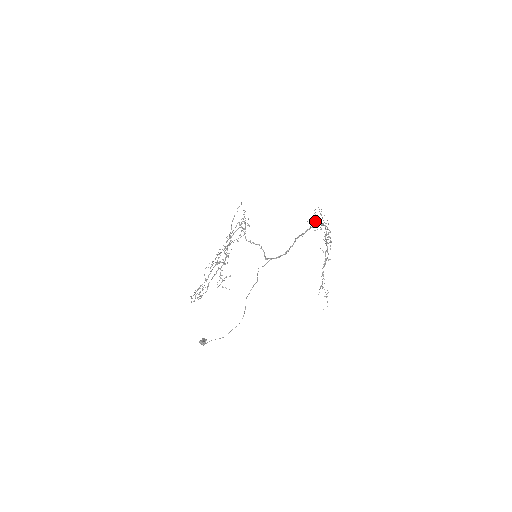
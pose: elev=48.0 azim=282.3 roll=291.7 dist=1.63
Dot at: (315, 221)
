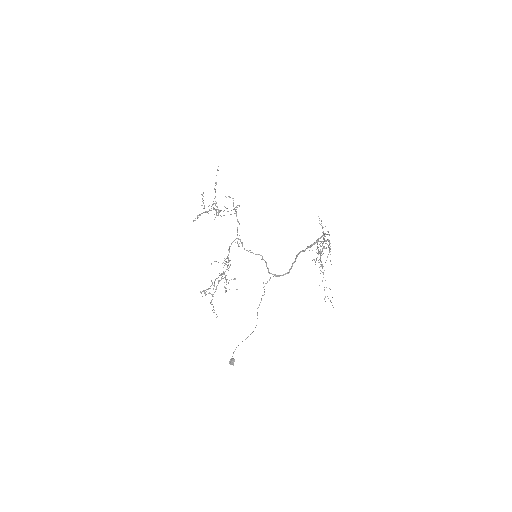
Dot at: (317, 248)
